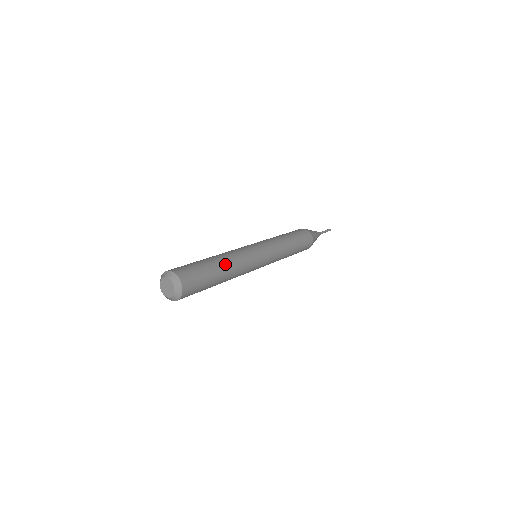
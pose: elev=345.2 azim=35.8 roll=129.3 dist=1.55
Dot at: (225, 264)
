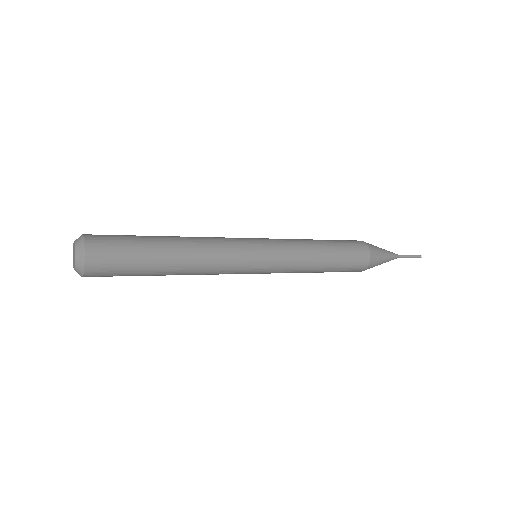
Dot at: (179, 257)
